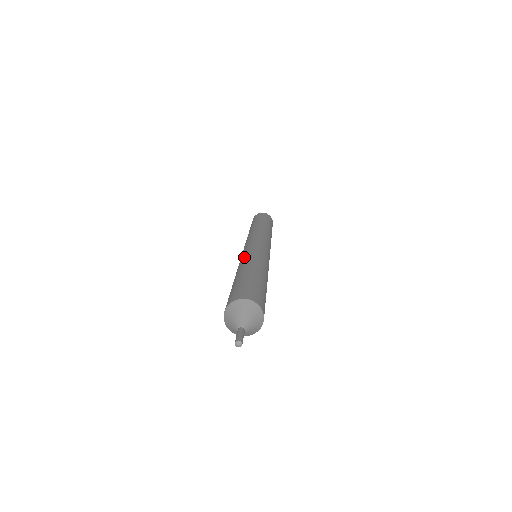
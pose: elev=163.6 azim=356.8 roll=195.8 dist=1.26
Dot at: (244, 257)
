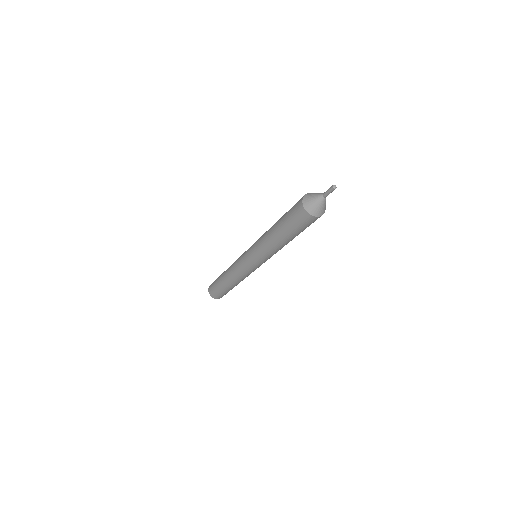
Dot at: (261, 236)
